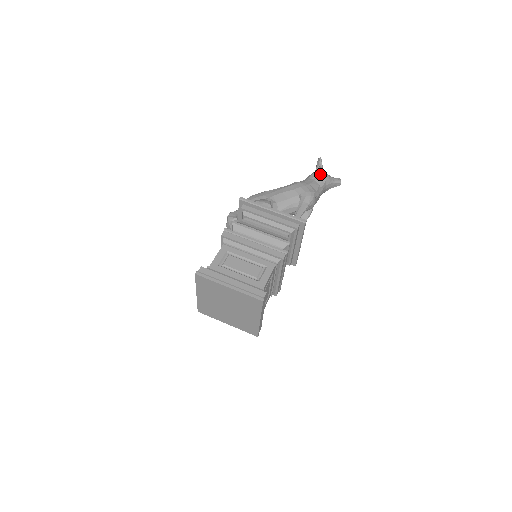
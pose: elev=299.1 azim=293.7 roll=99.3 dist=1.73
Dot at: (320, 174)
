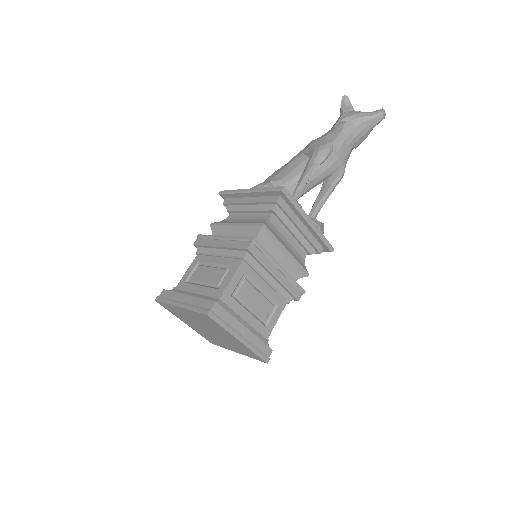
Dot at: (343, 117)
